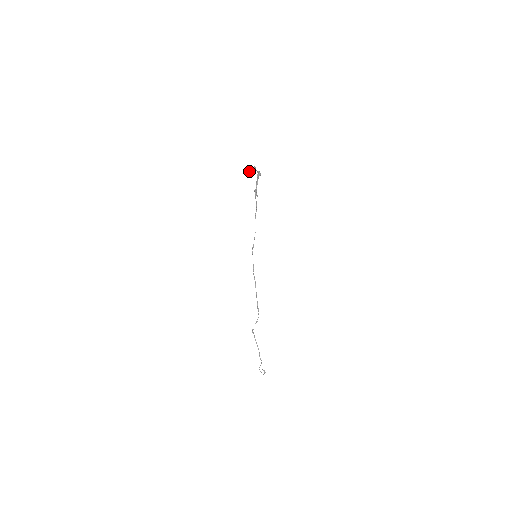
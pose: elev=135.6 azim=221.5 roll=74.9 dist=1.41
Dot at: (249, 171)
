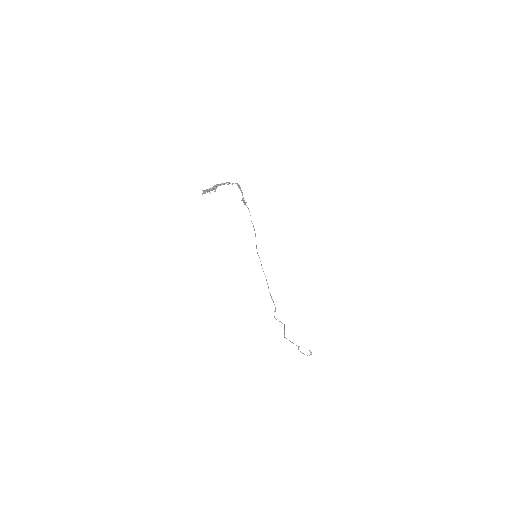
Dot at: (208, 190)
